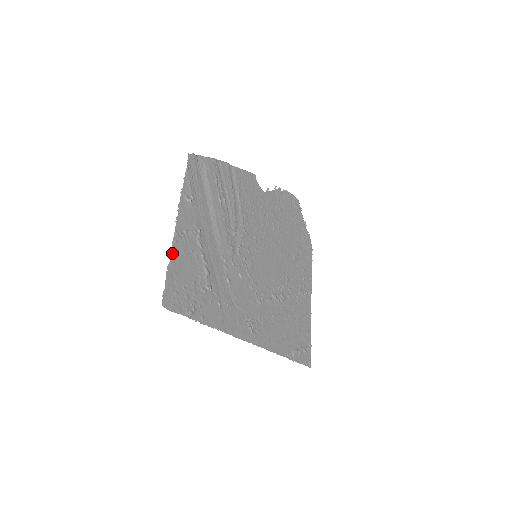
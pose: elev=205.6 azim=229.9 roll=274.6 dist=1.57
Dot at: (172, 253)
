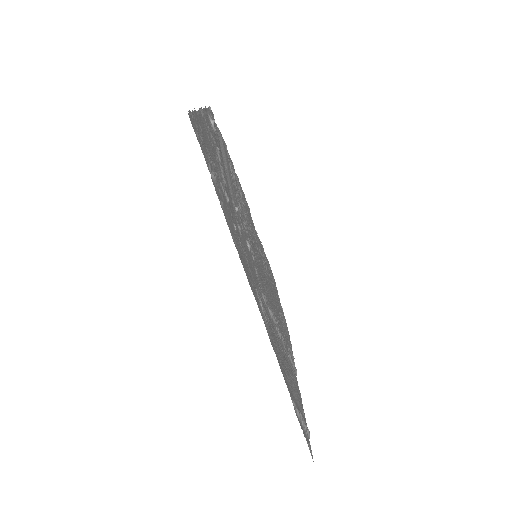
Dot at: (199, 112)
